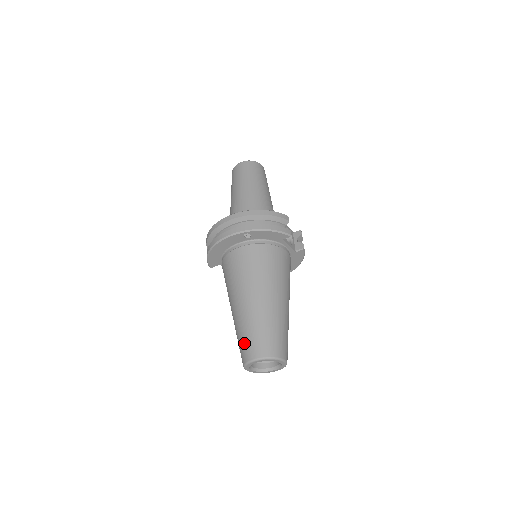
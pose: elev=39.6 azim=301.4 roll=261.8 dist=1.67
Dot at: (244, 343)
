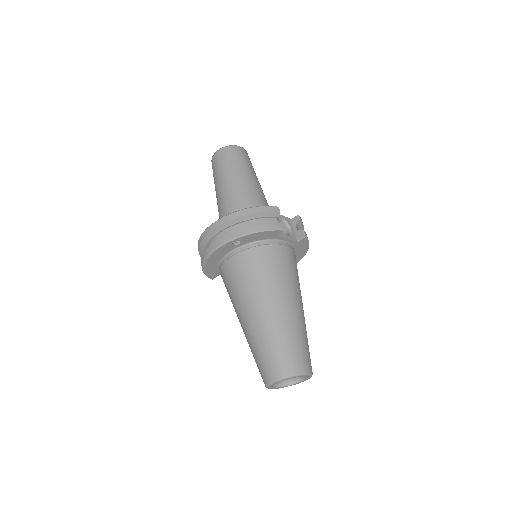
Dot at: (260, 364)
